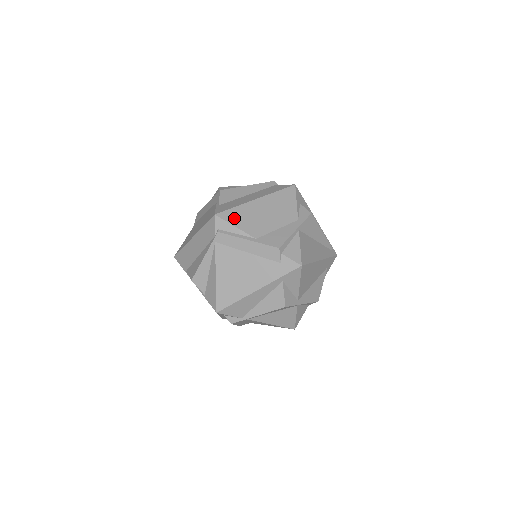
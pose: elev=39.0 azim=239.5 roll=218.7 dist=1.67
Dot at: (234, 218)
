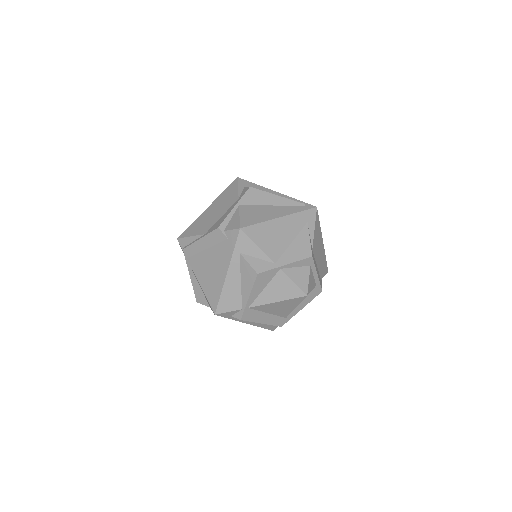
Dot at: (190, 232)
